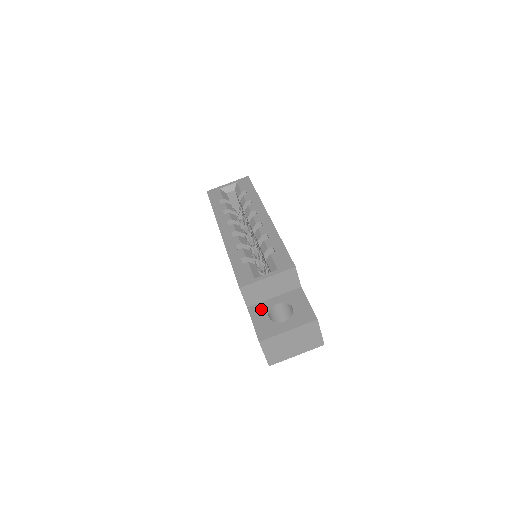
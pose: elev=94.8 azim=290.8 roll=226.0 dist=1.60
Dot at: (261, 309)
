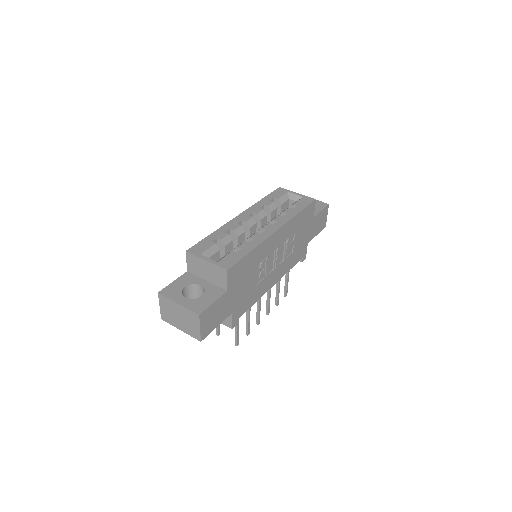
Dot at: (190, 279)
